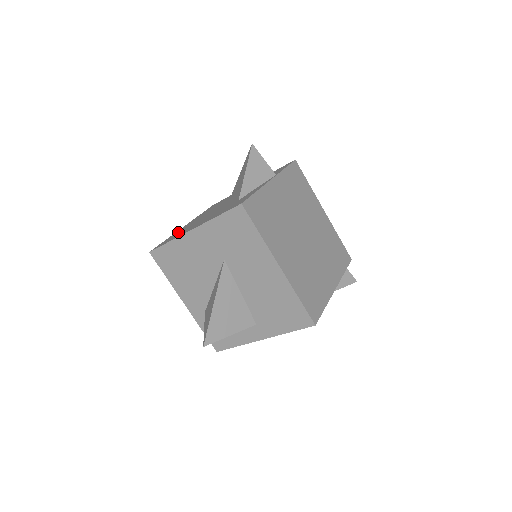
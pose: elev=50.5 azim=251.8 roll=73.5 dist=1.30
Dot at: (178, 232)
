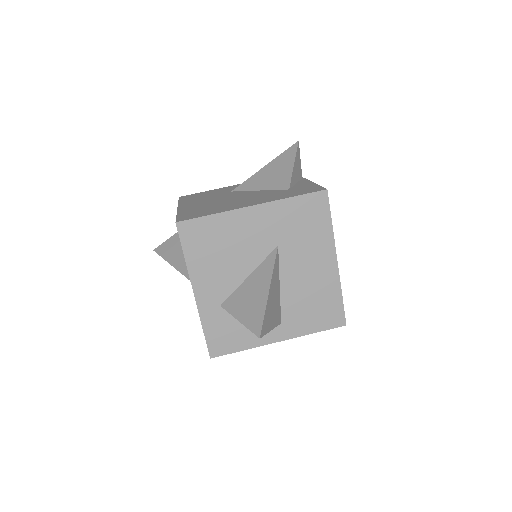
Dot at: (195, 209)
